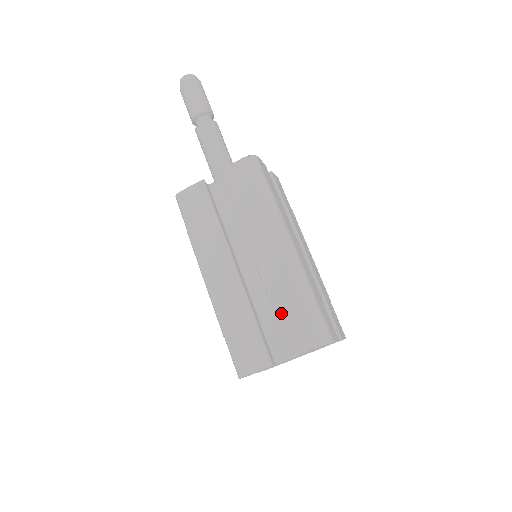
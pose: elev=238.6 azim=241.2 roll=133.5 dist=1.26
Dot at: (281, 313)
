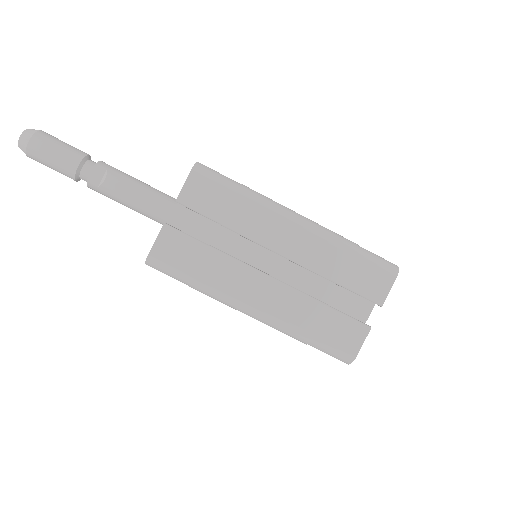
Dot at: (344, 280)
